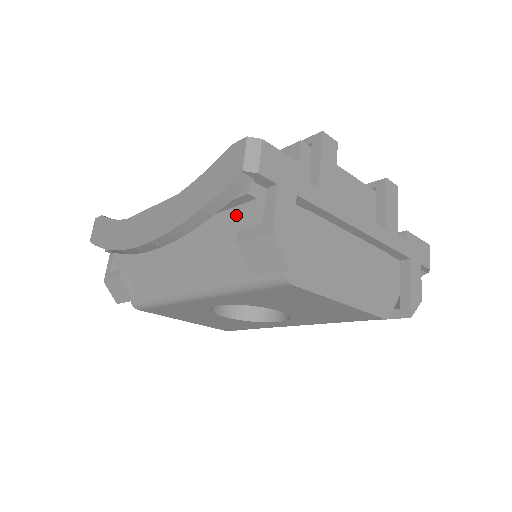
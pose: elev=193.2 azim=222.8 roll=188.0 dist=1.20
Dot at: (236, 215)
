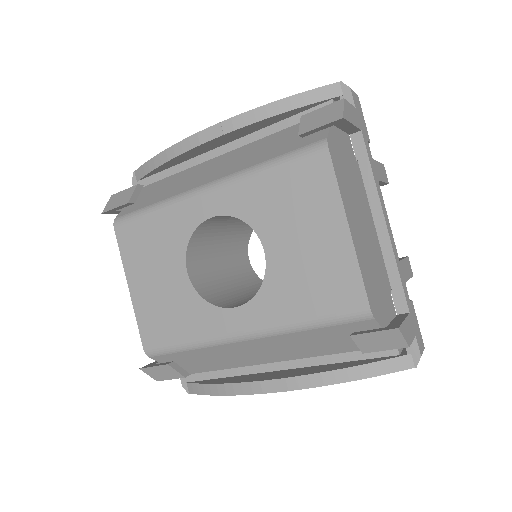
Dot at: occluded
